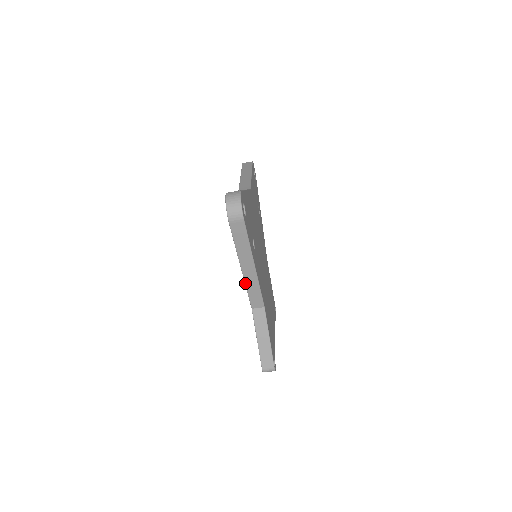
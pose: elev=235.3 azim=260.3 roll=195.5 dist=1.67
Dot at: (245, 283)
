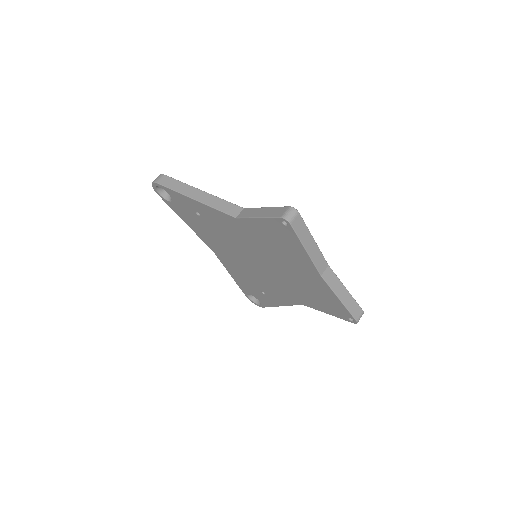
Dot at: (207, 205)
